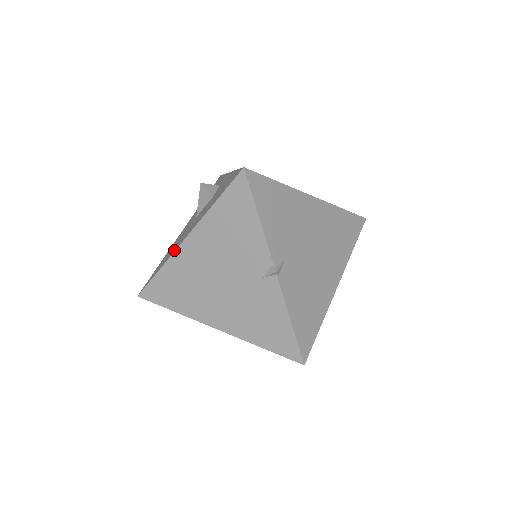
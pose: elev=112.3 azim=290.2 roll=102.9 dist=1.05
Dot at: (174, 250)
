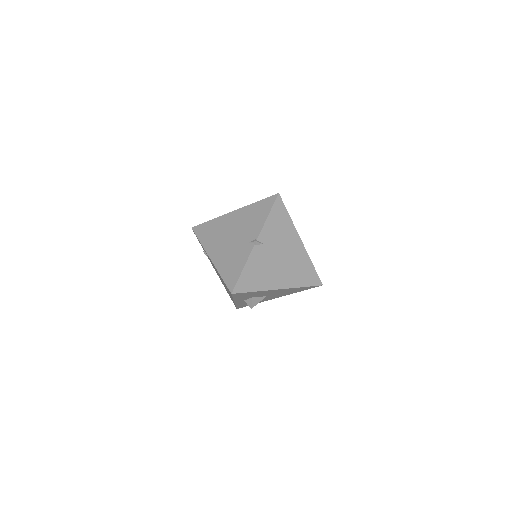
Dot at: (224, 215)
